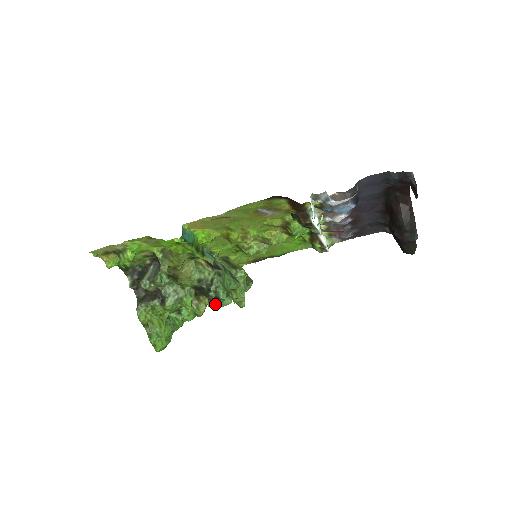
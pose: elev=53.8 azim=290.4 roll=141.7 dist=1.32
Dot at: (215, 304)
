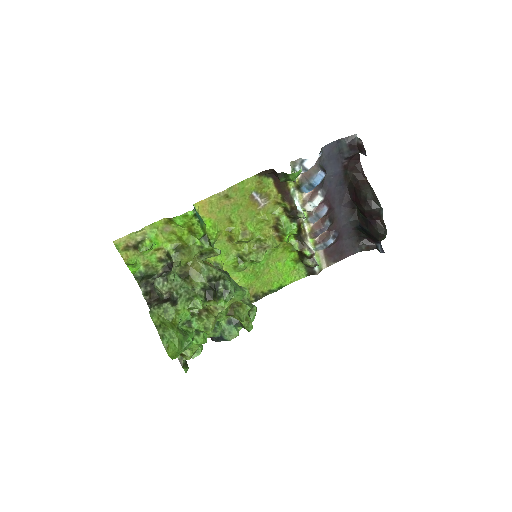
Dot at: (224, 301)
